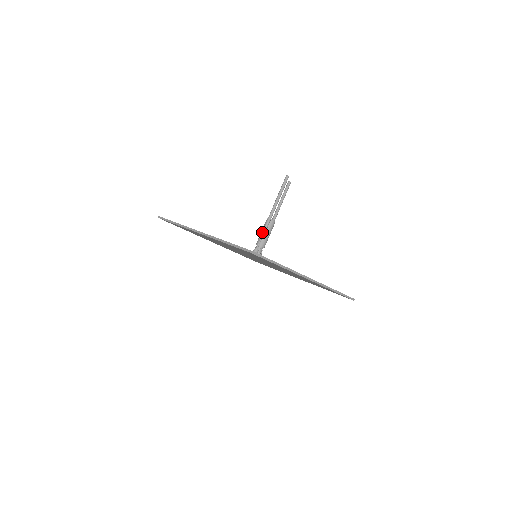
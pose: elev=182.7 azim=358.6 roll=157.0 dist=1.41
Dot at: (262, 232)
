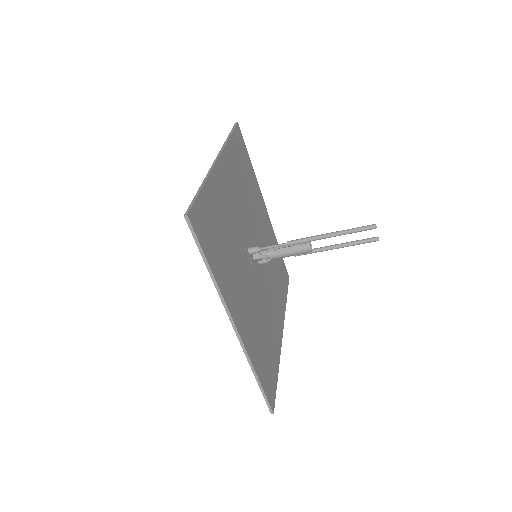
Dot at: occluded
